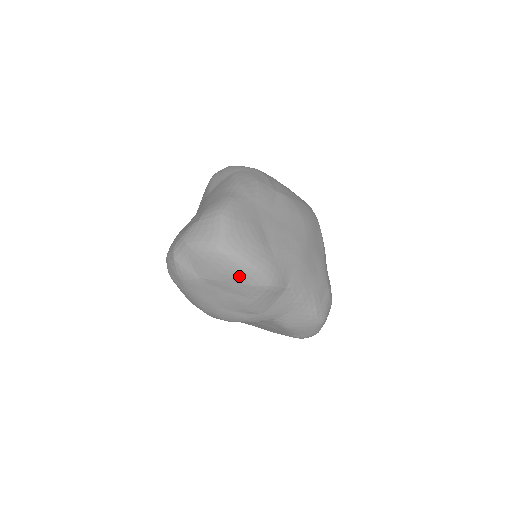
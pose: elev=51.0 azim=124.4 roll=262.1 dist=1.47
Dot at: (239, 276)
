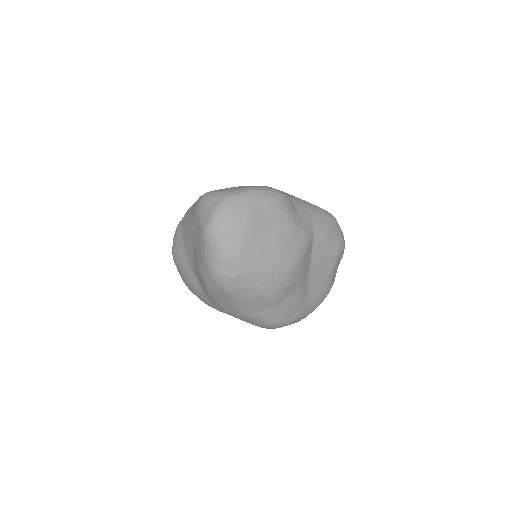
Dot at: (260, 201)
